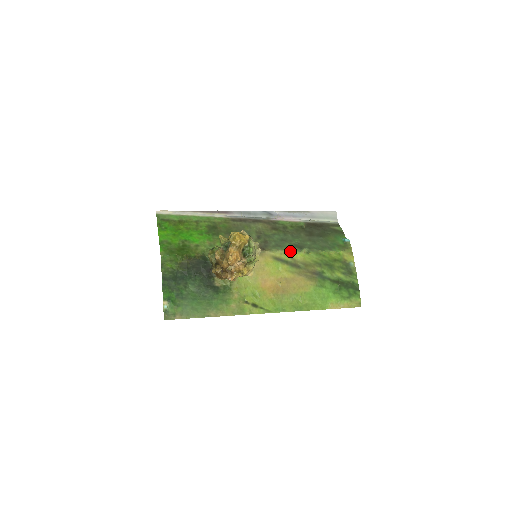
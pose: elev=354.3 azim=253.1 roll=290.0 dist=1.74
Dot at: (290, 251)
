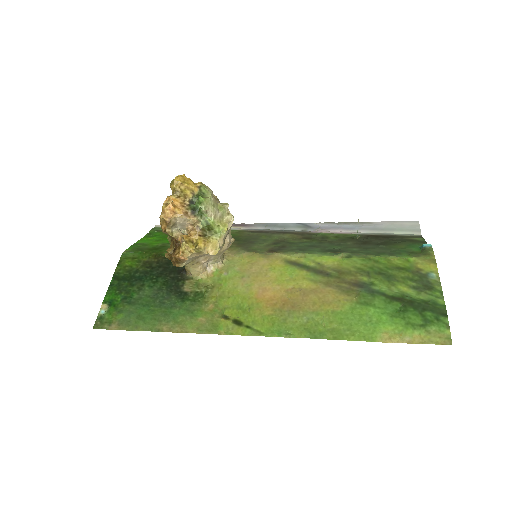
Dot at: (317, 254)
